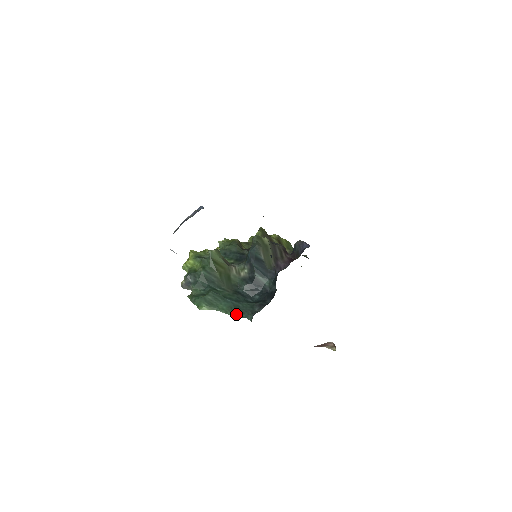
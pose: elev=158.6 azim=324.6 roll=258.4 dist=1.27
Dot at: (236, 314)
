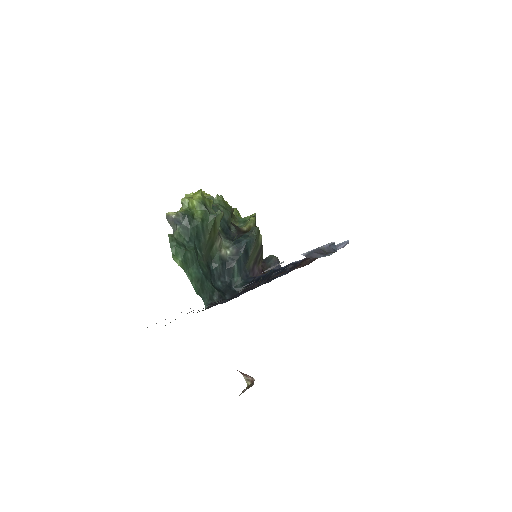
Dot at: (198, 289)
